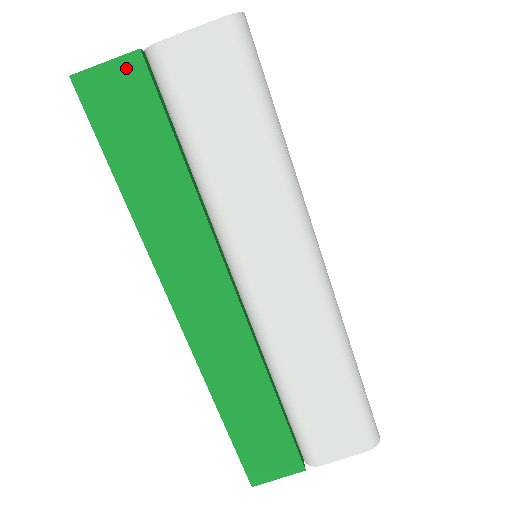
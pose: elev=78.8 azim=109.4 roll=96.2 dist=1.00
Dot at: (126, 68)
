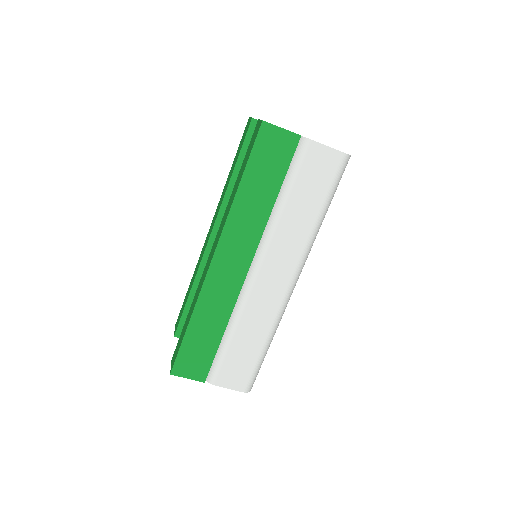
Dot at: (289, 138)
